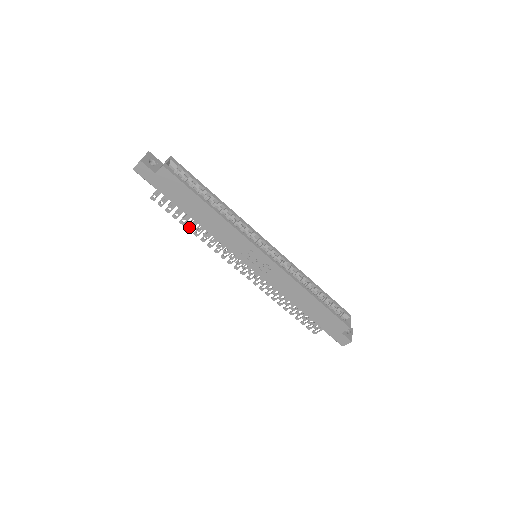
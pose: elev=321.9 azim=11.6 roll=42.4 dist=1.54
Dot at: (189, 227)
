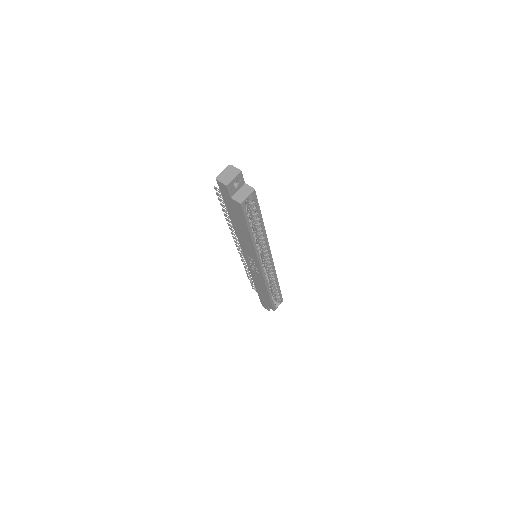
Dot at: (226, 215)
